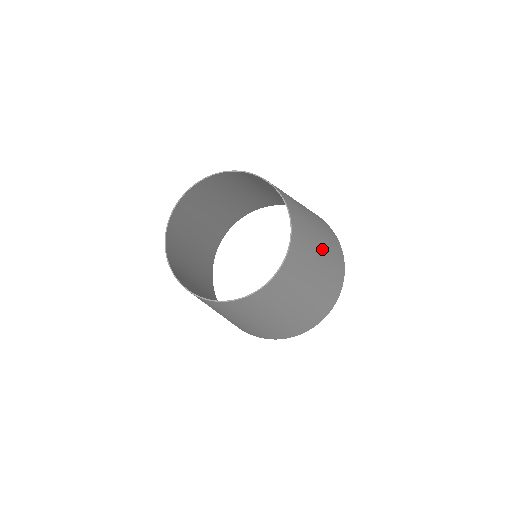
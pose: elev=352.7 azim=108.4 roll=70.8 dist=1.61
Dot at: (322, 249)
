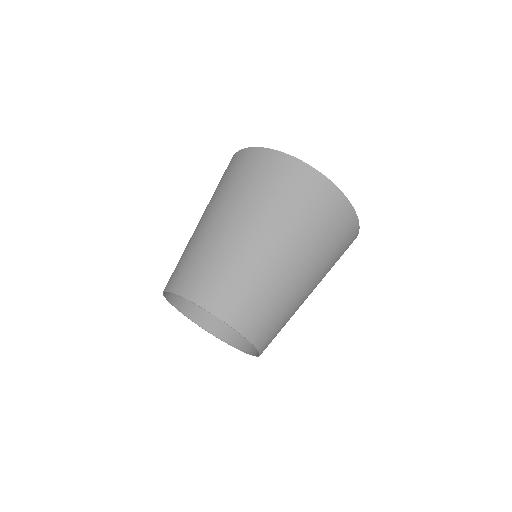
Dot at: (307, 279)
